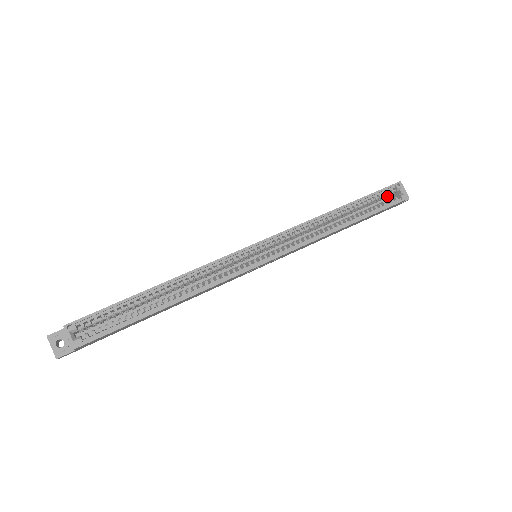
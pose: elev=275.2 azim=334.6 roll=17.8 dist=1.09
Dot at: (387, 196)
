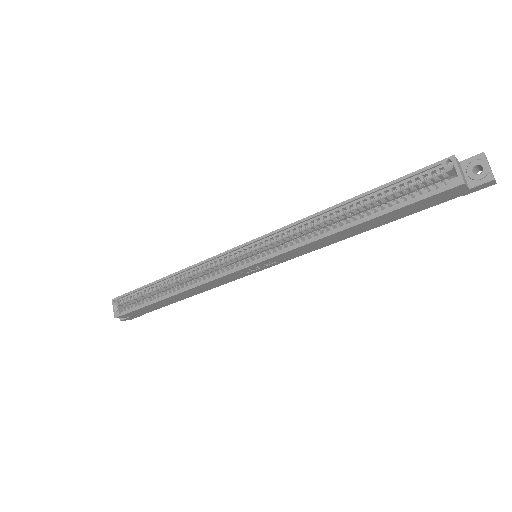
Dot at: (438, 179)
